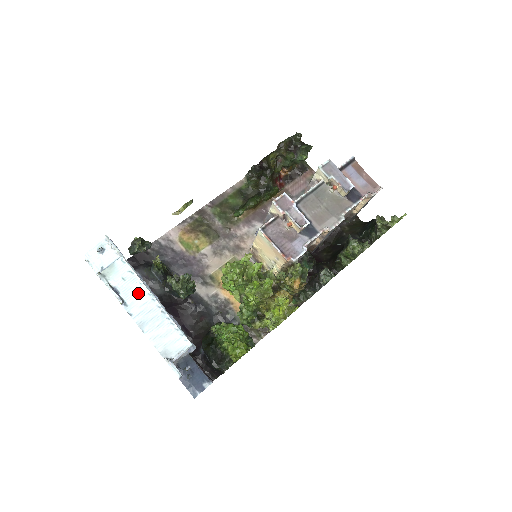
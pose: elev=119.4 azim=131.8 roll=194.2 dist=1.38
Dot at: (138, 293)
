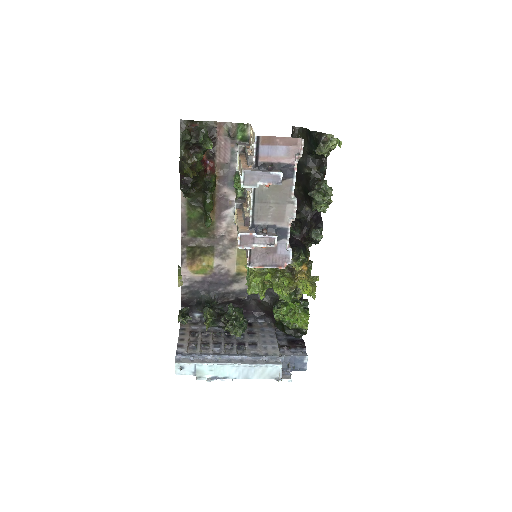
Dot at: (226, 370)
